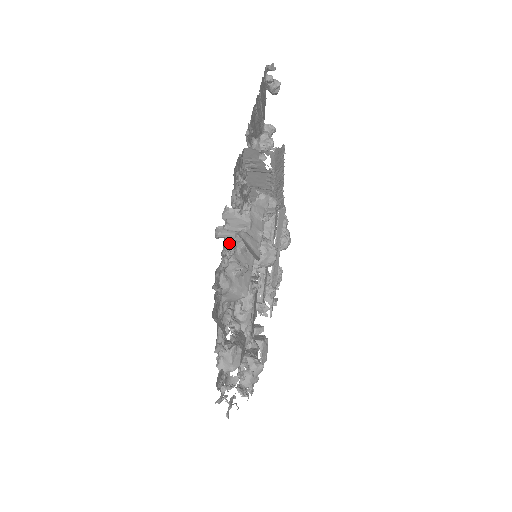
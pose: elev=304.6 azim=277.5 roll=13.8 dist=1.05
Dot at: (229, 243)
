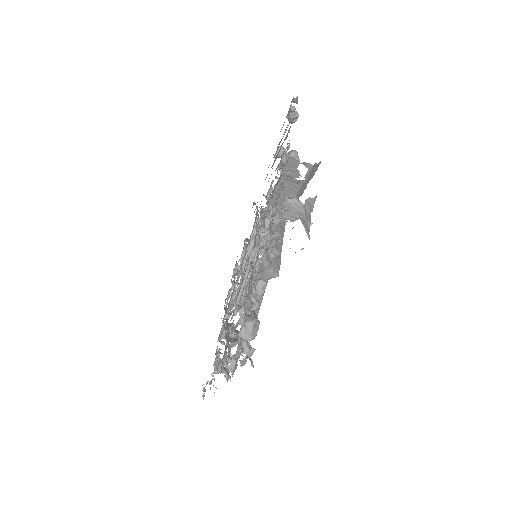
Dot at: occluded
